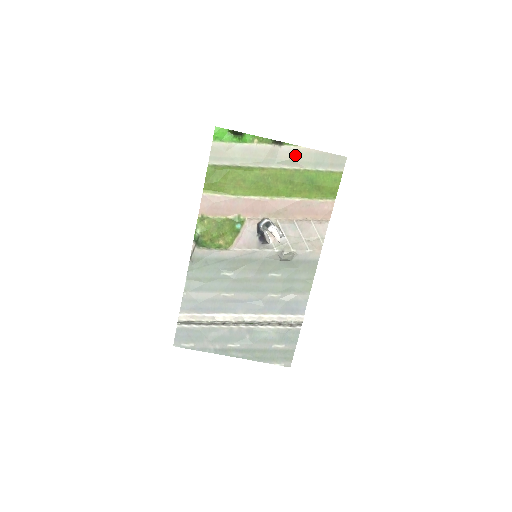
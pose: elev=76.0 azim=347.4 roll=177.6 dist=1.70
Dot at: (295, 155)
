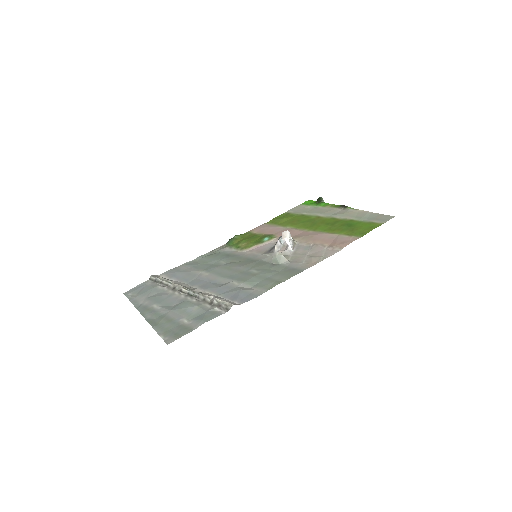
Dot at: (351, 213)
